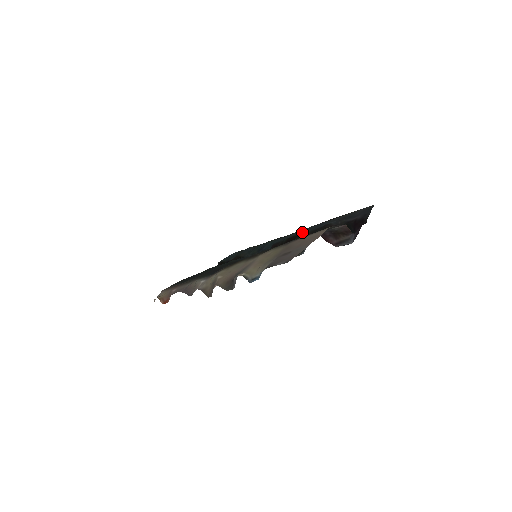
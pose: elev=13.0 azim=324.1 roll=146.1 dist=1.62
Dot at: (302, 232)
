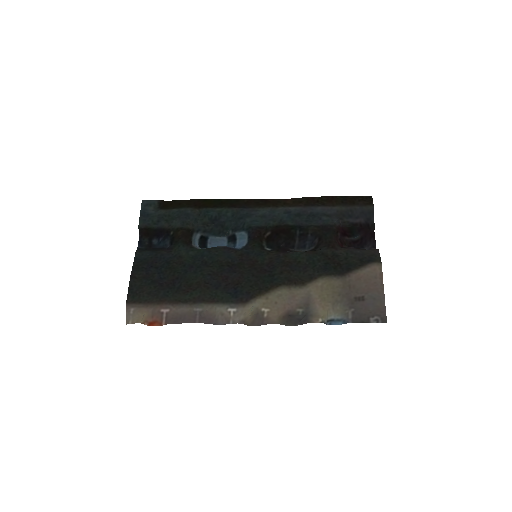
Dot at: (292, 221)
